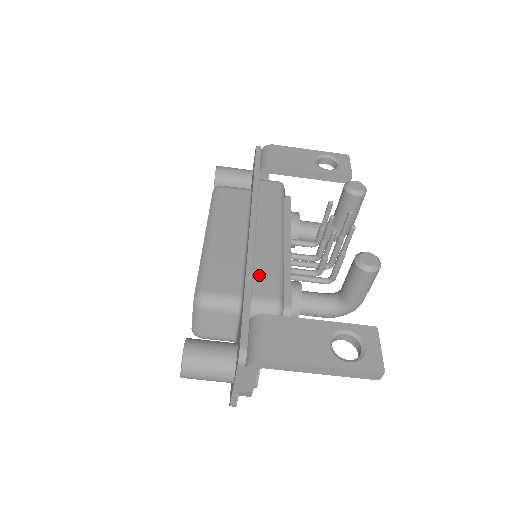
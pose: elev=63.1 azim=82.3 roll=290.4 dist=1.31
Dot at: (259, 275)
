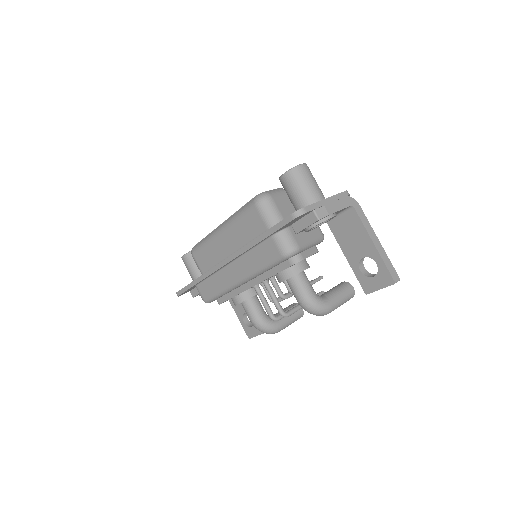
Dot at: occluded
